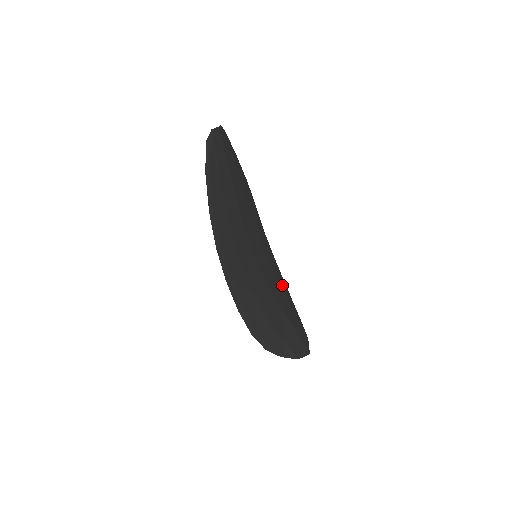
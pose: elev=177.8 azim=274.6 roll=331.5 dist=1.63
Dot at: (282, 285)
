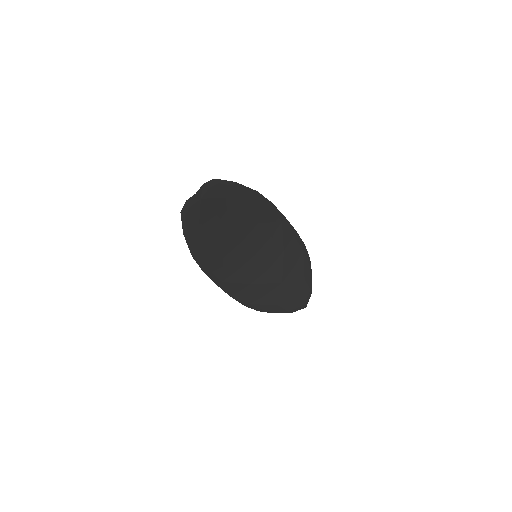
Dot at: (295, 255)
